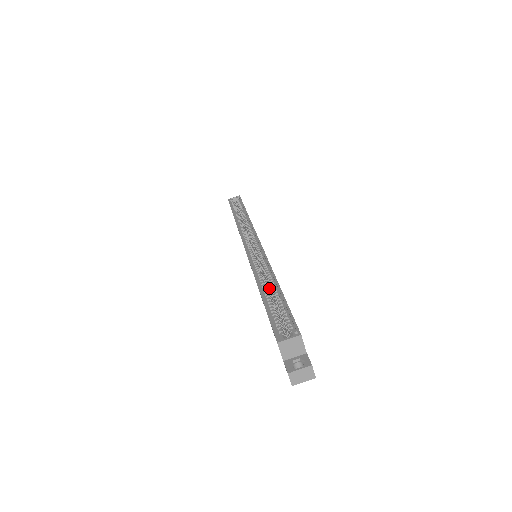
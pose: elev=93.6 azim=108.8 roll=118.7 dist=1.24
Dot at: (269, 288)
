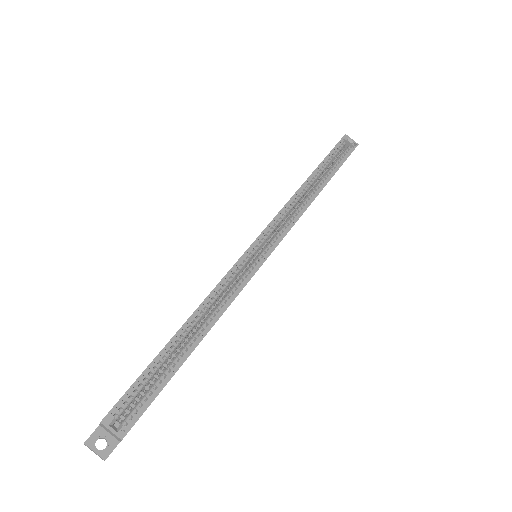
Dot at: (196, 329)
